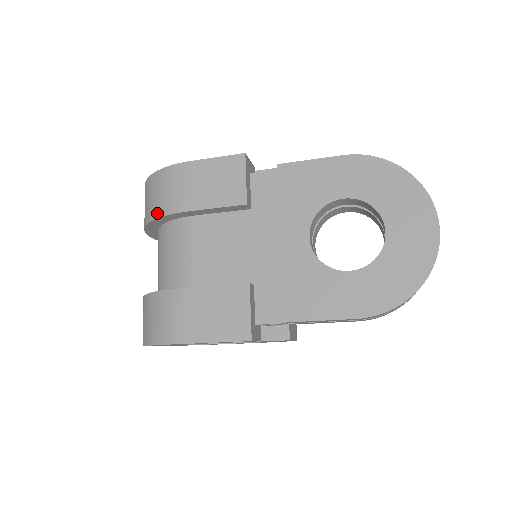
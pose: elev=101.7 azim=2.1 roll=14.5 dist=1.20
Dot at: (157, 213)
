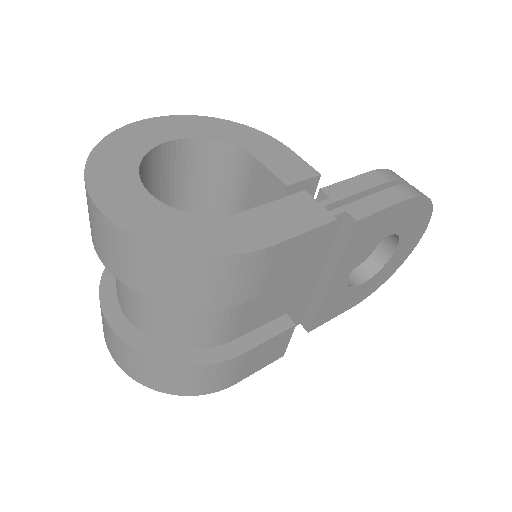
Dot at: (205, 303)
